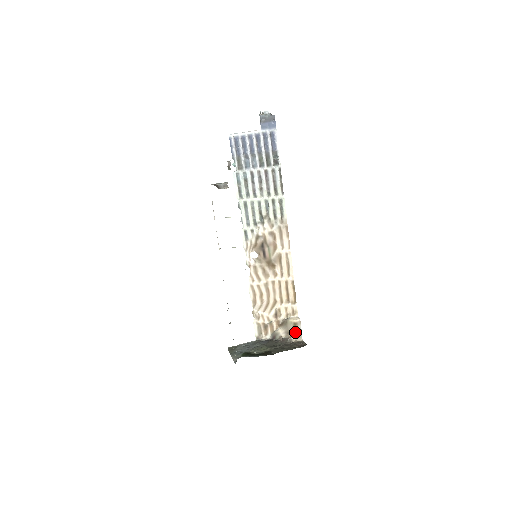
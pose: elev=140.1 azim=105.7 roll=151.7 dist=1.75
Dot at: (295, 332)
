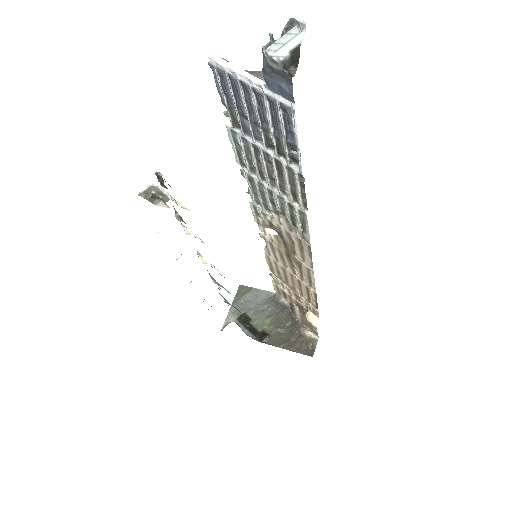
Dot at: (311, 328)
